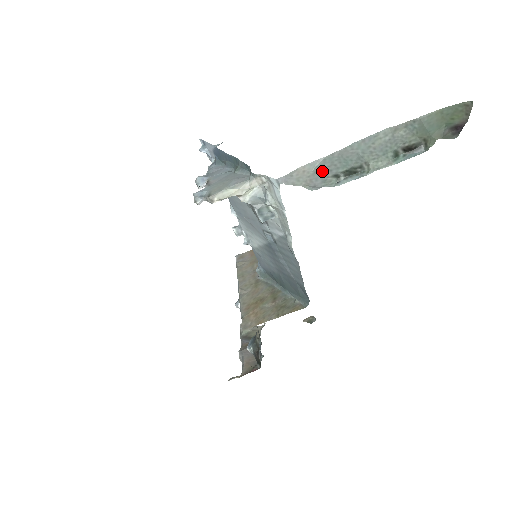
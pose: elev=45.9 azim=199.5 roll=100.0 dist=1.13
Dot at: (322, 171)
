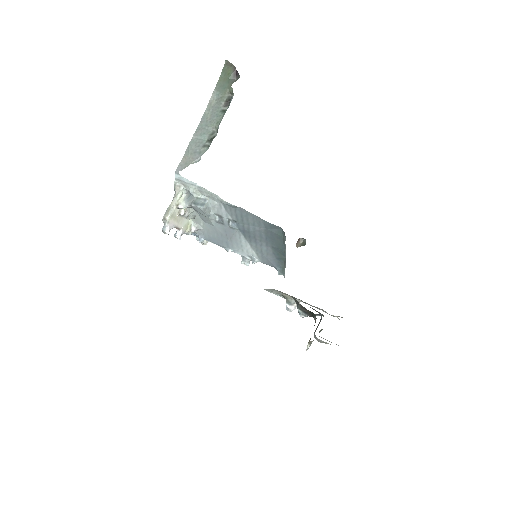
Dot at: (194, 150)
